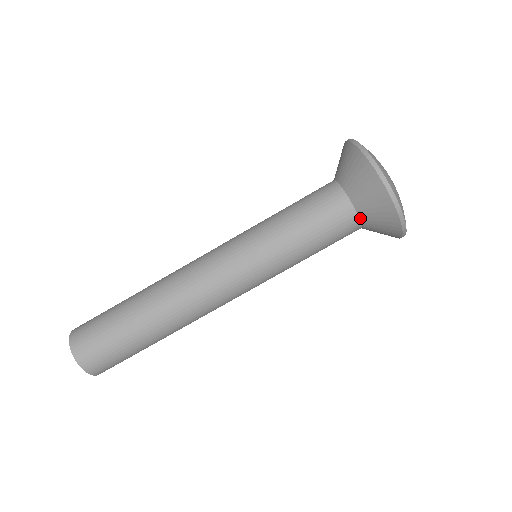
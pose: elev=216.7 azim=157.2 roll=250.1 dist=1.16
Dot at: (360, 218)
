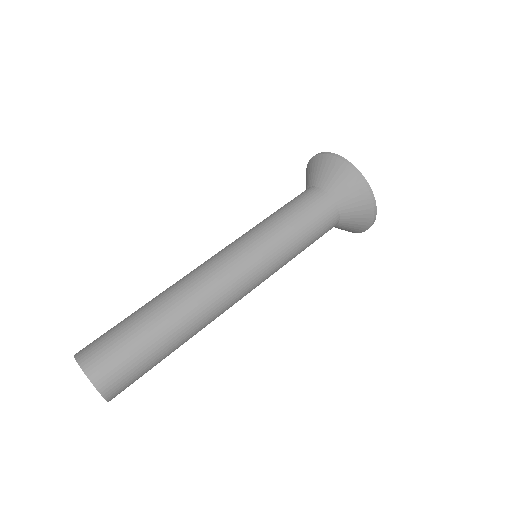
Dot at: (339, 223)
